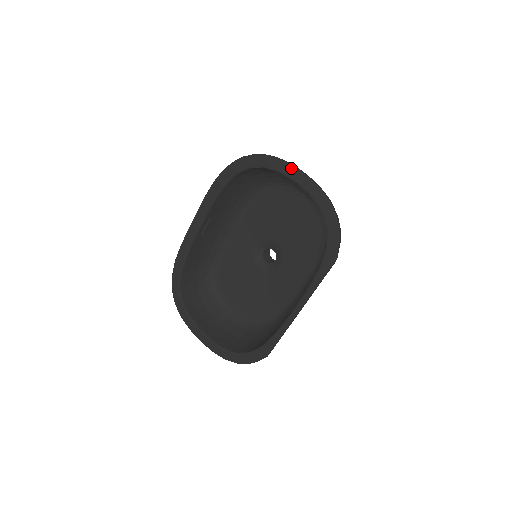
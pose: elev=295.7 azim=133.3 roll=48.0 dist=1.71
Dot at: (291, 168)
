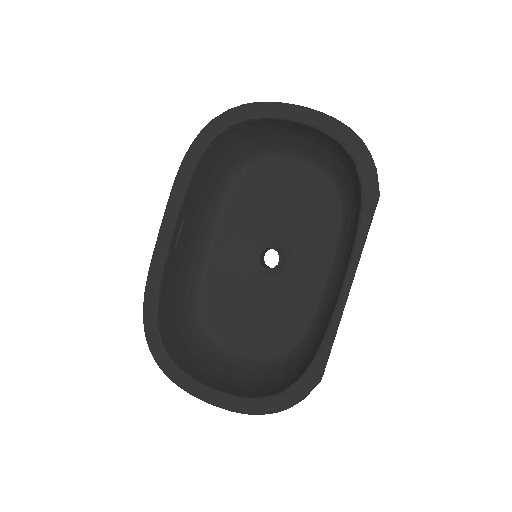
Dot at: (284, 106)
